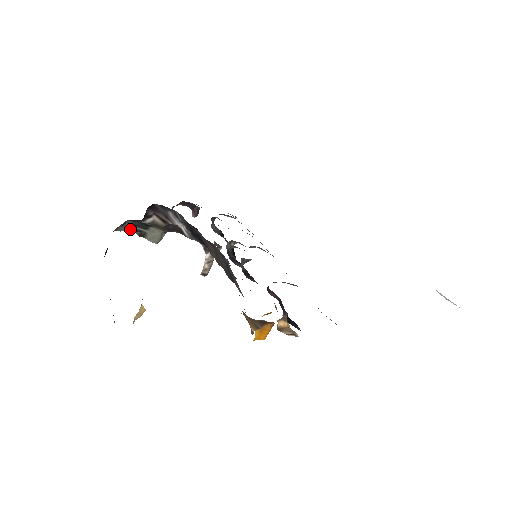
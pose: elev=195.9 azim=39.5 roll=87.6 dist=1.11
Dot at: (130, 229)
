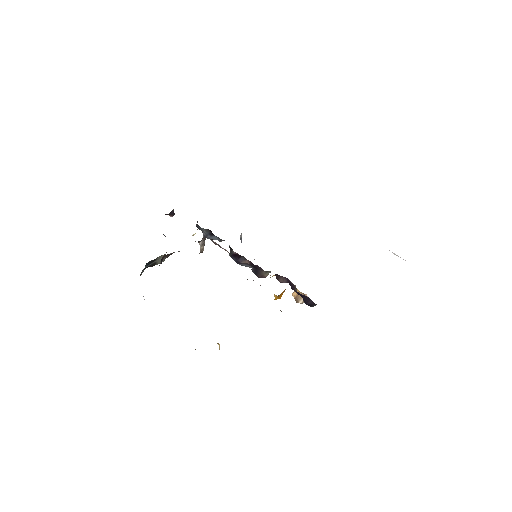
Dot at: occluded
